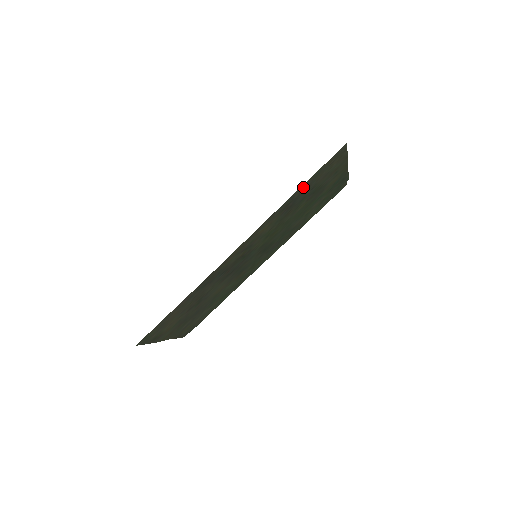
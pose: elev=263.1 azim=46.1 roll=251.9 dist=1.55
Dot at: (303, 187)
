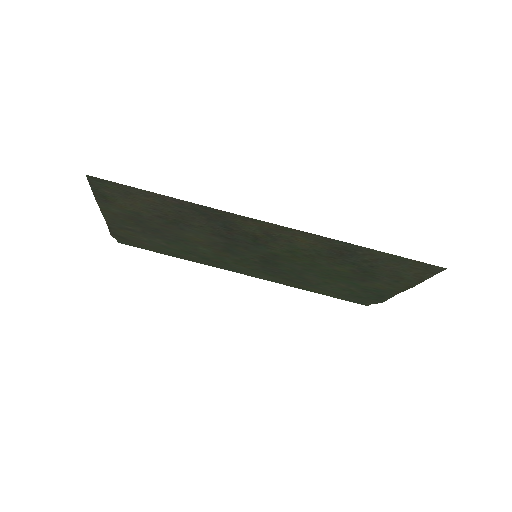
Dot at: (374, 253)
